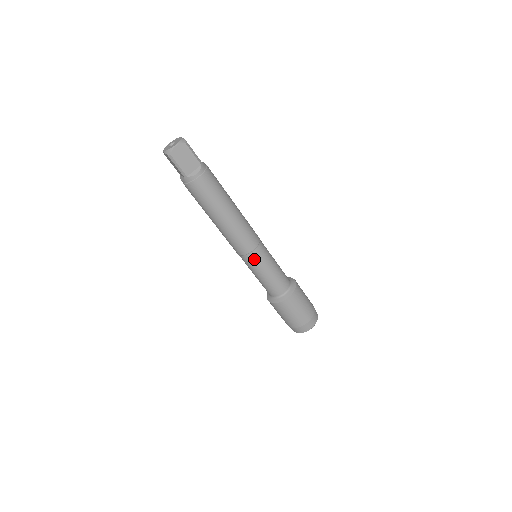
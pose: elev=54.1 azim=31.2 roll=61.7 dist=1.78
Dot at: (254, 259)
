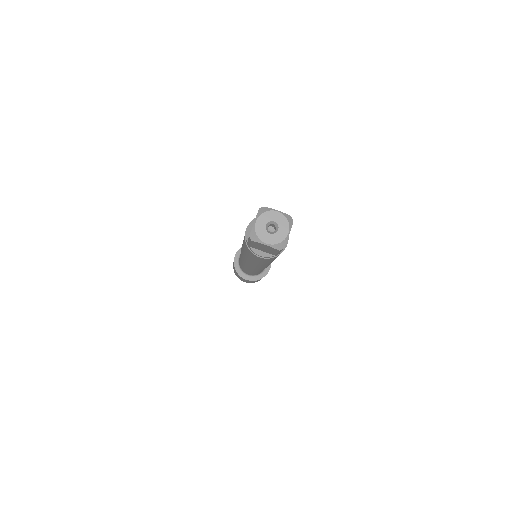
Dot at: occluded
